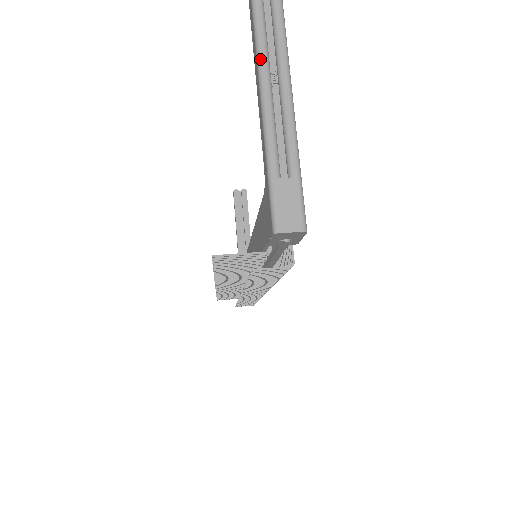
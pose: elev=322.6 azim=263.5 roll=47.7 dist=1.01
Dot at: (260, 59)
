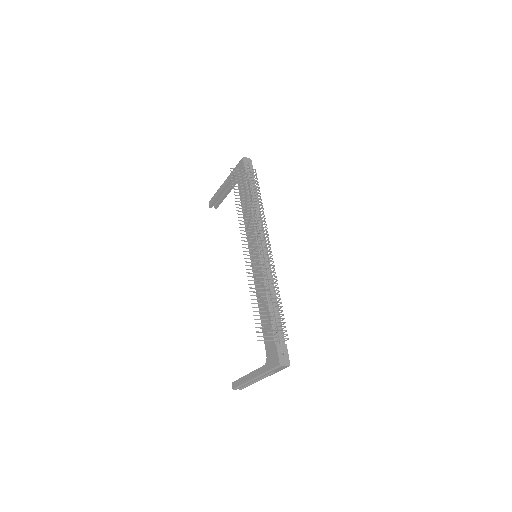
Dot at: (219, 189)
